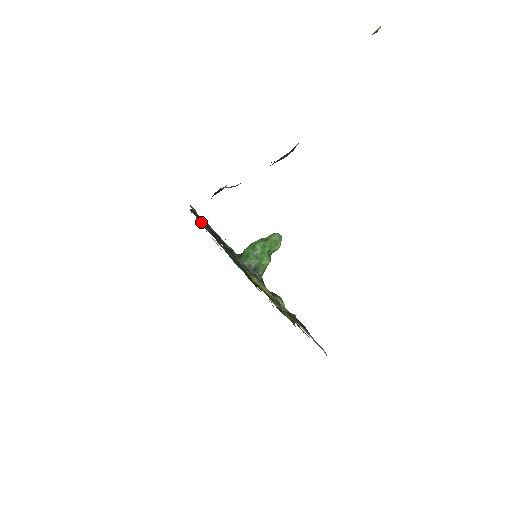
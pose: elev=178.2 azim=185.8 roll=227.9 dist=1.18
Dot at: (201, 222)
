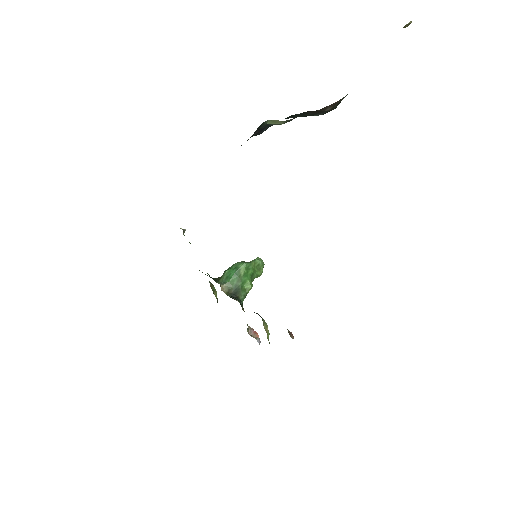
Dot at: occluded
